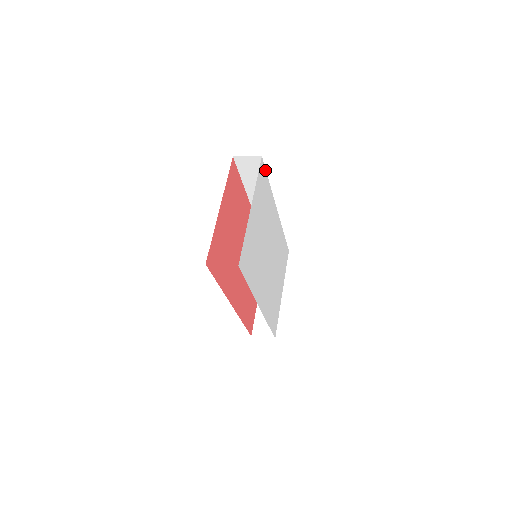
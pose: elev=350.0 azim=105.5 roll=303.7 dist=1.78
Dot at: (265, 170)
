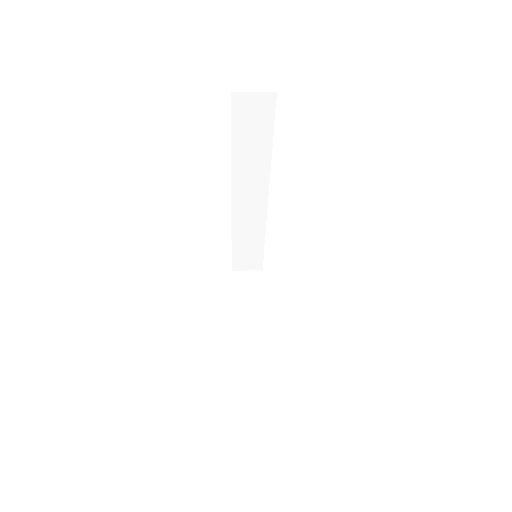
Dot at: (274, 120)
